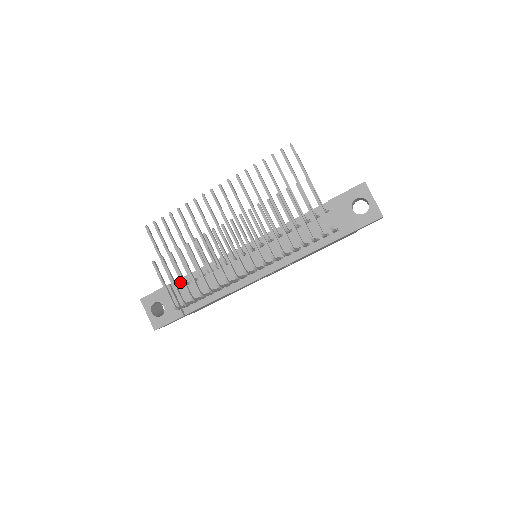
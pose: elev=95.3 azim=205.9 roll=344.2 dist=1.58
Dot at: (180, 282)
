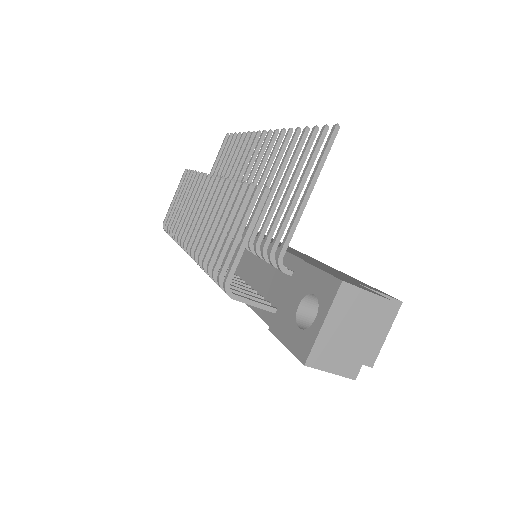
Dot at: occluded
